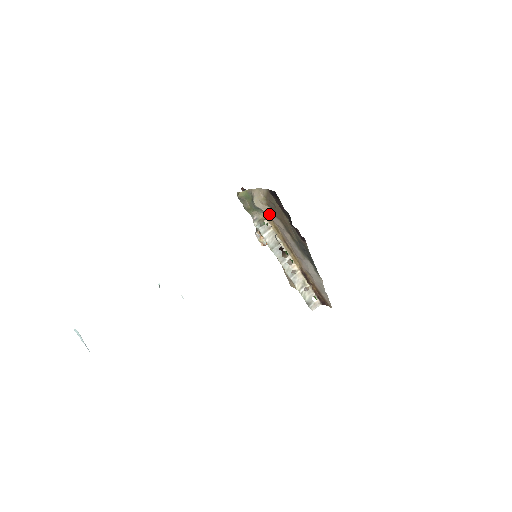
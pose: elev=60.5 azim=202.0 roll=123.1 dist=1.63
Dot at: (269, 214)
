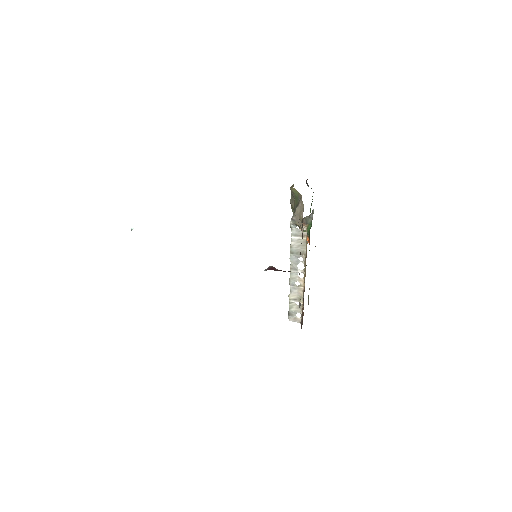
Dot at: (302, 232)
